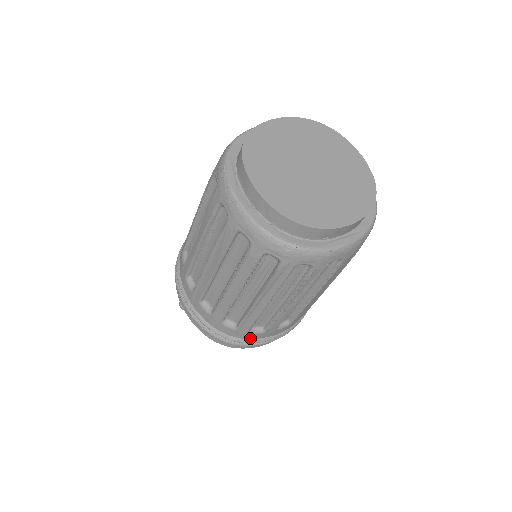
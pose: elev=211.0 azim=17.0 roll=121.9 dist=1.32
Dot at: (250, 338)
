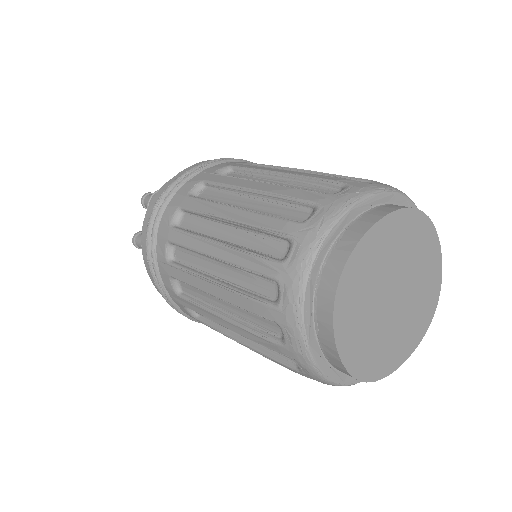
Dot at: occluded
